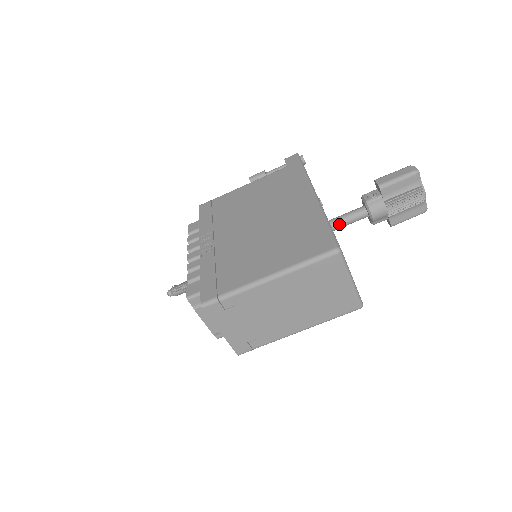
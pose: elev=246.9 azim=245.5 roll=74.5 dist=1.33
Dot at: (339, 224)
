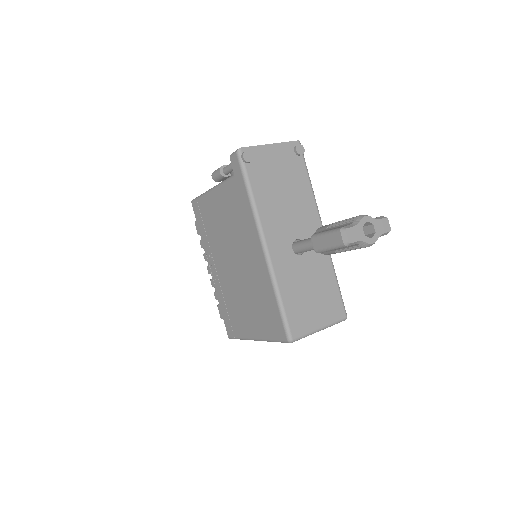
Dot at: occluded
